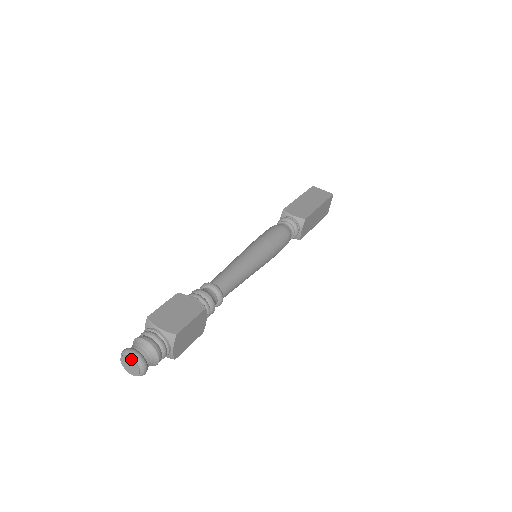
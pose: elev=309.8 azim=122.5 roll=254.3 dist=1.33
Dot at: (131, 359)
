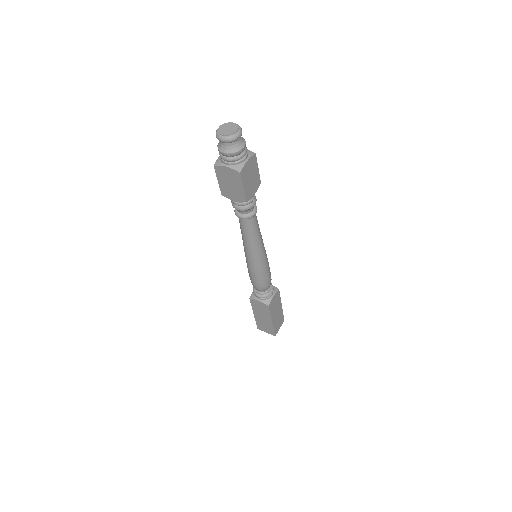
Dot at: (235, 123)
